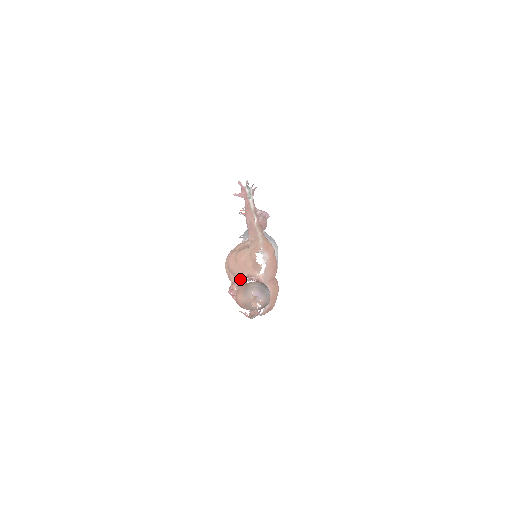
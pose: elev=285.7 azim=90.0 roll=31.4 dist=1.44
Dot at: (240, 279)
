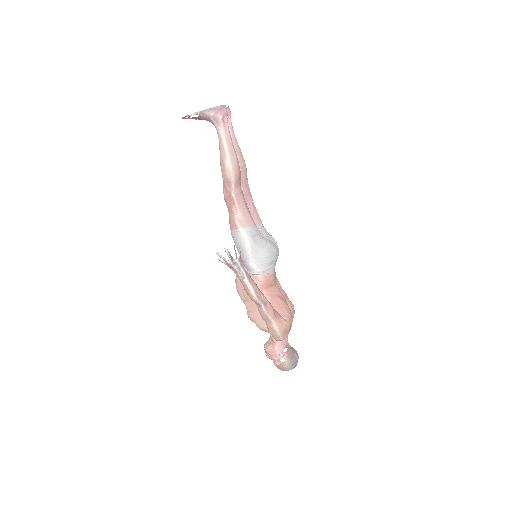
Dot at: (272, 353)
